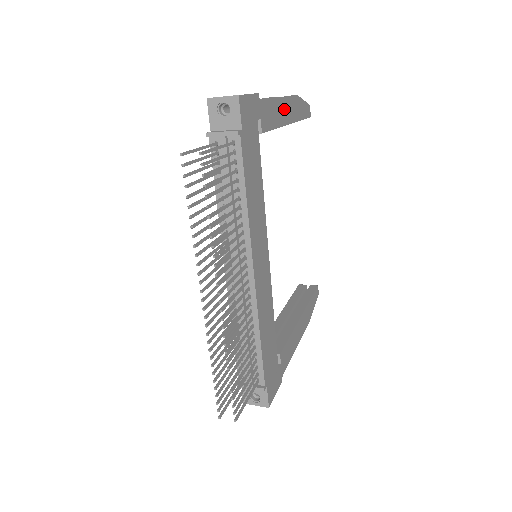
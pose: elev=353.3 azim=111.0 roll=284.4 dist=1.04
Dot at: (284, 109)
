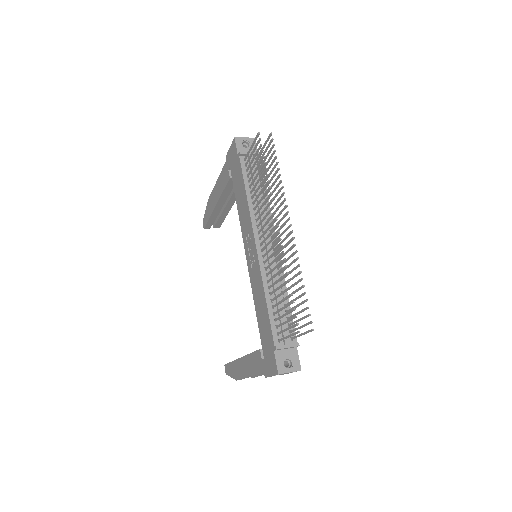
Dot at: occluded
